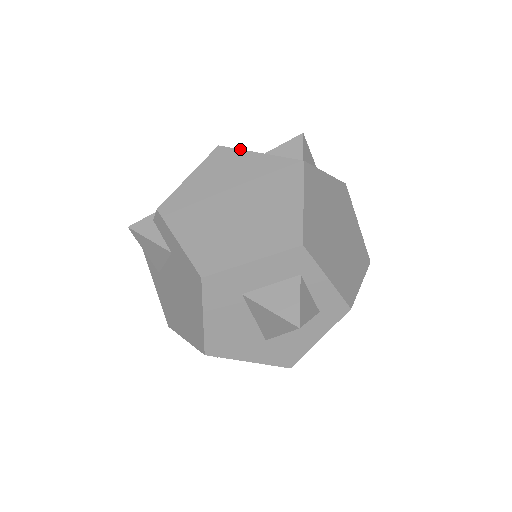
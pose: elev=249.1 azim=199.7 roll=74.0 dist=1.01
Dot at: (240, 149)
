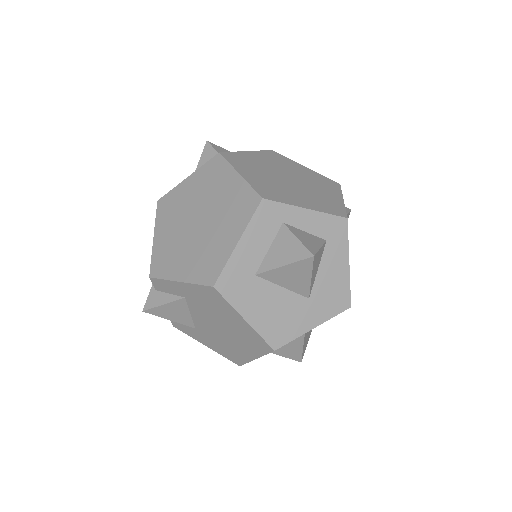
Dot at: (173, 188)
